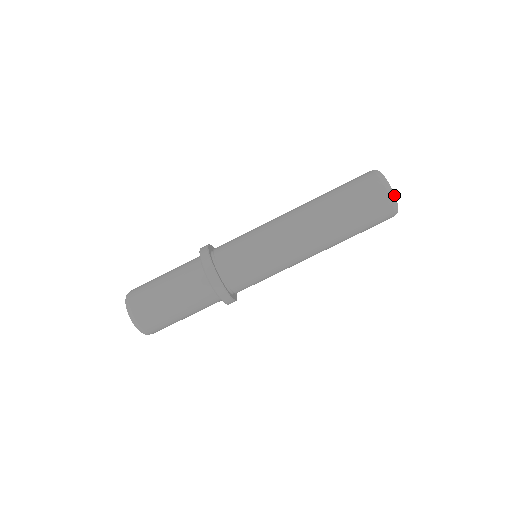
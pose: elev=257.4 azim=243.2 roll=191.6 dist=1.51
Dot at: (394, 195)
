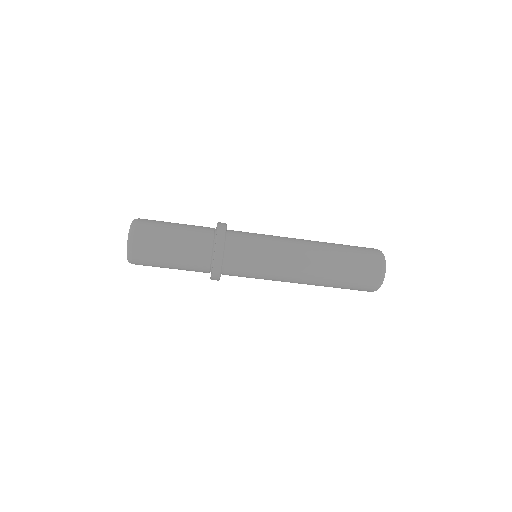
Dot at: occluded
